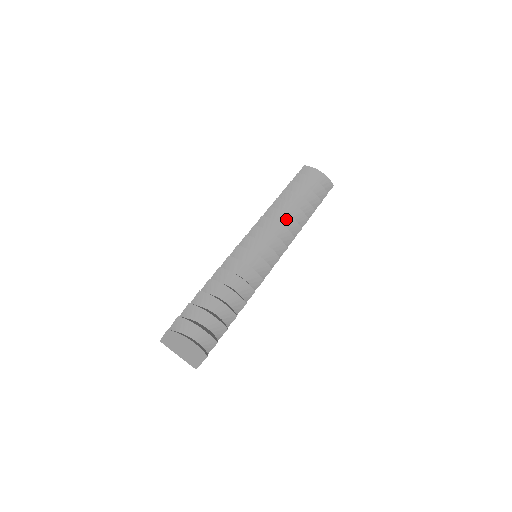
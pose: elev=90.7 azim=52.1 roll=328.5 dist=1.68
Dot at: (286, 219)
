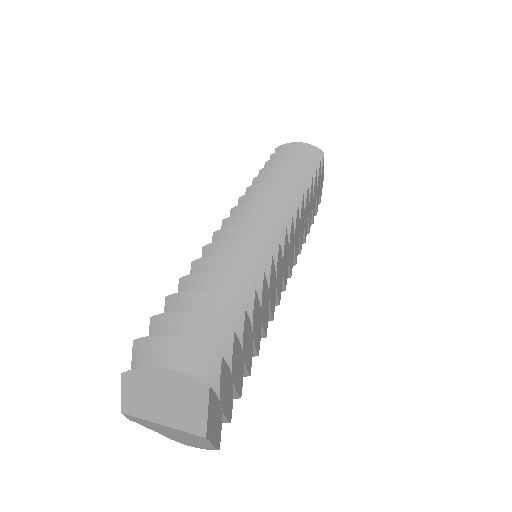
Dot at: (275, 190)
